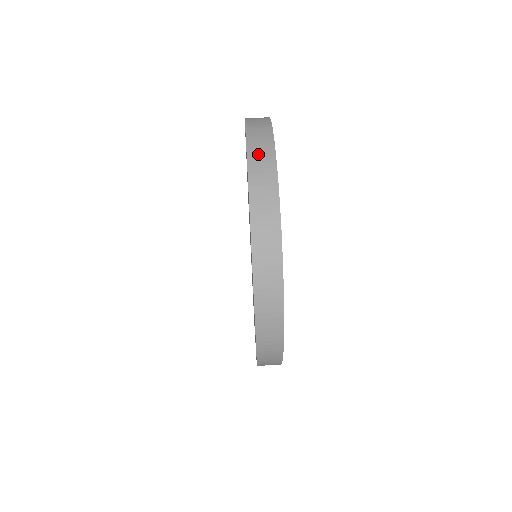
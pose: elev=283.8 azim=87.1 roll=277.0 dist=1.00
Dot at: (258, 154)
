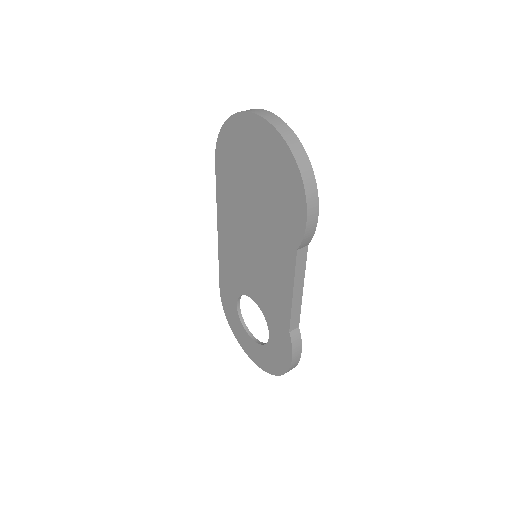
Dot at: occluded
